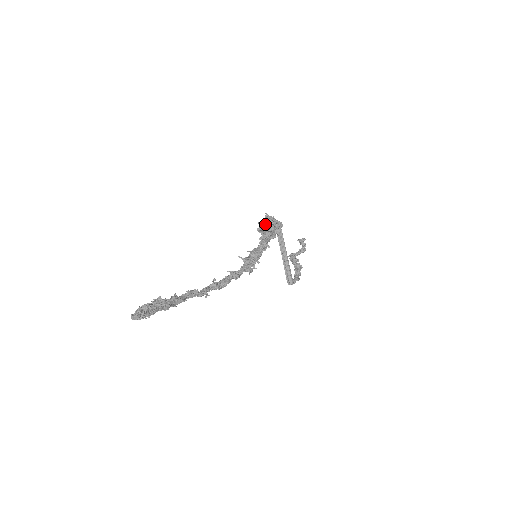
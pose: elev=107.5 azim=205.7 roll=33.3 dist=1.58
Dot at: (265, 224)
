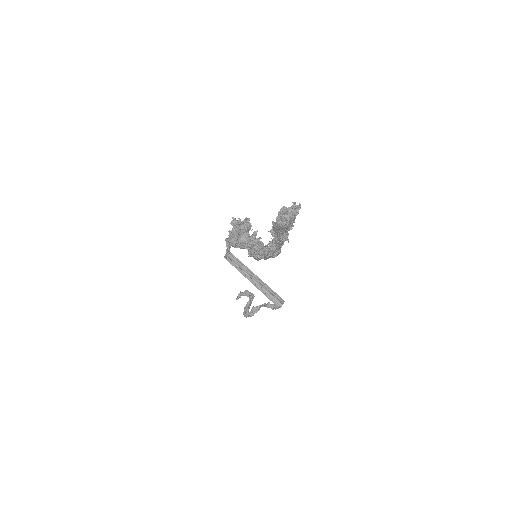
Dot at: (240, 225)
